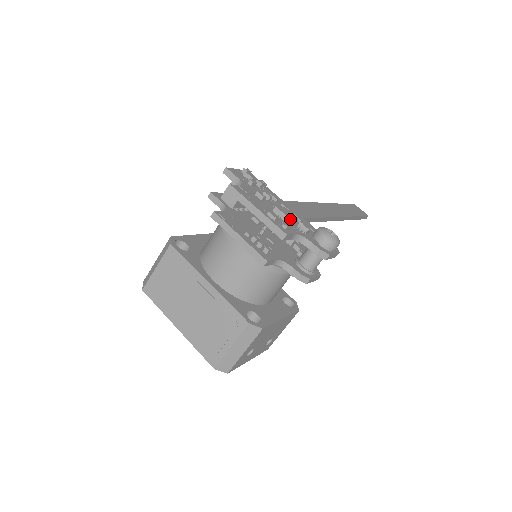
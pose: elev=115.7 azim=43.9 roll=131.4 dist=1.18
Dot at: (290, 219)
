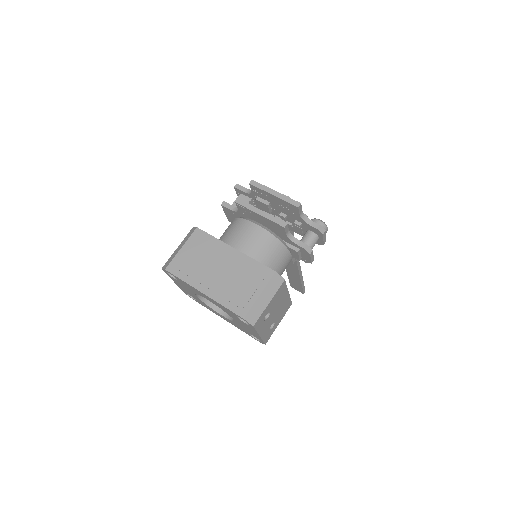
Dot at: occluded
